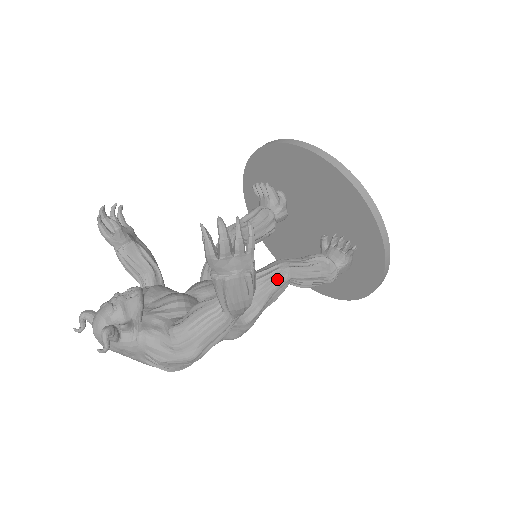
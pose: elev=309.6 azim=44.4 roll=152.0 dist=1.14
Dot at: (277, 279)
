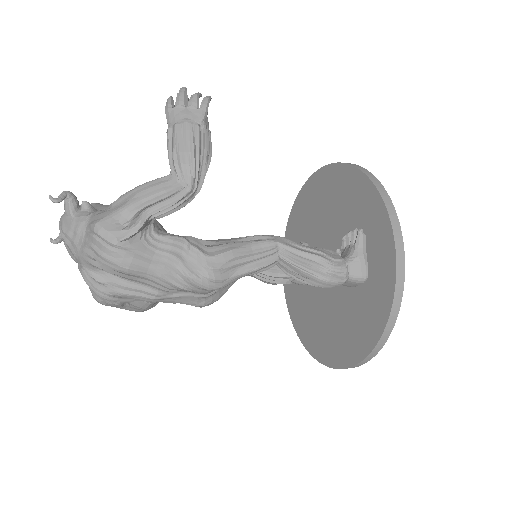
Dot at: (261, 239)
